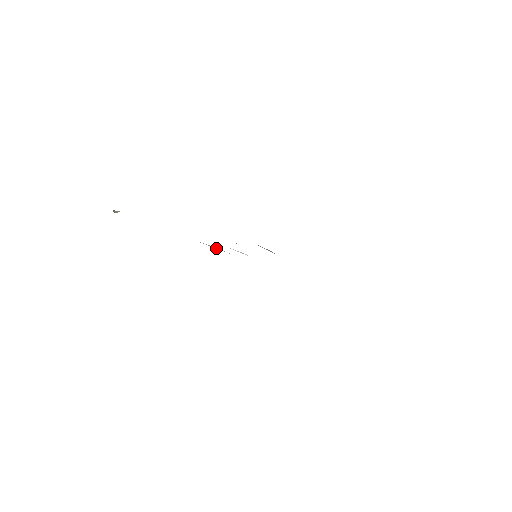
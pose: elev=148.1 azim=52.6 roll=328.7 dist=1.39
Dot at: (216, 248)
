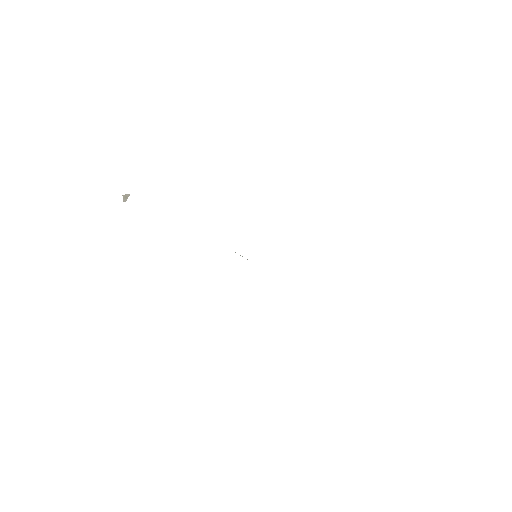
Dot at: occluded
